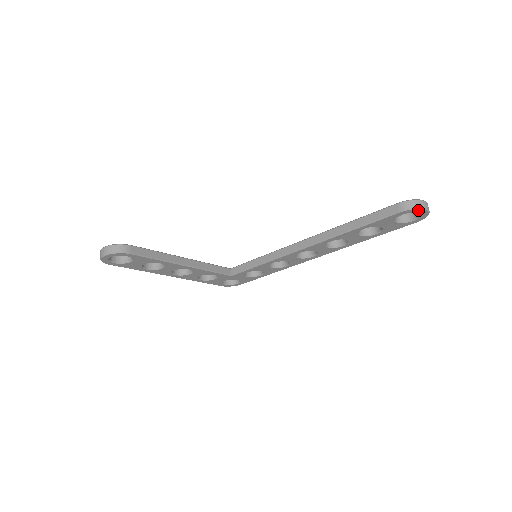
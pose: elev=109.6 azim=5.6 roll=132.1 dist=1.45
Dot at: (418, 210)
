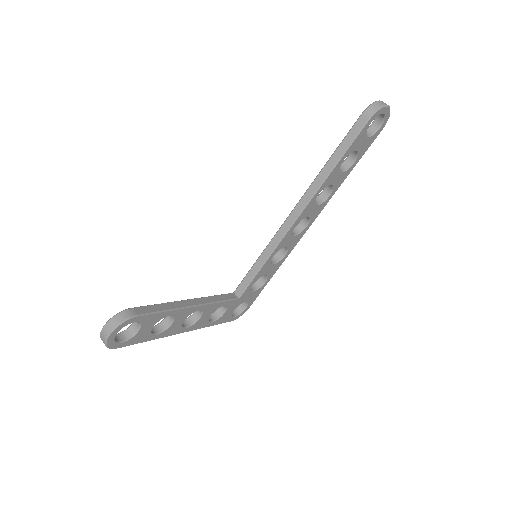
Dot at: (382, 110)
